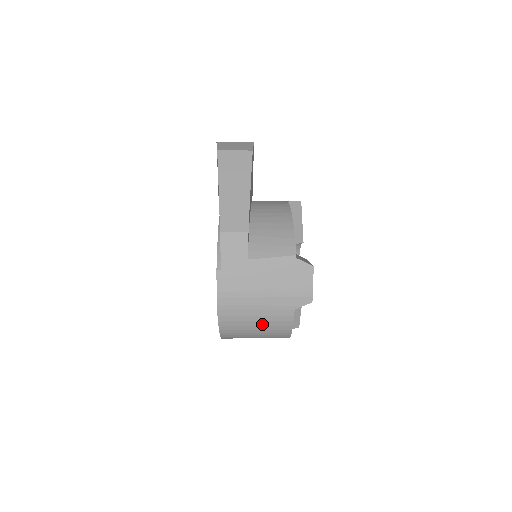
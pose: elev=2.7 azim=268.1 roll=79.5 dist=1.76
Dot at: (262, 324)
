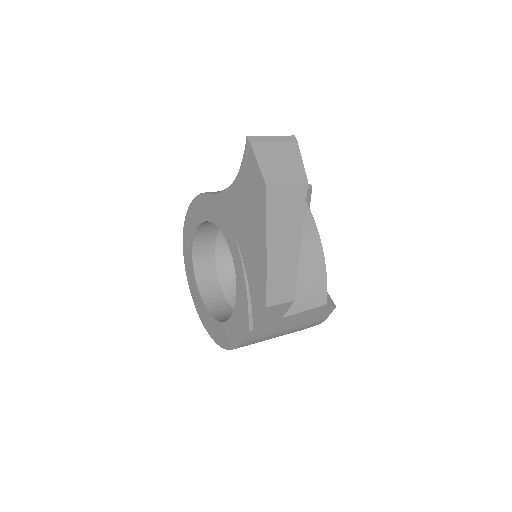
Dot at: occluded
